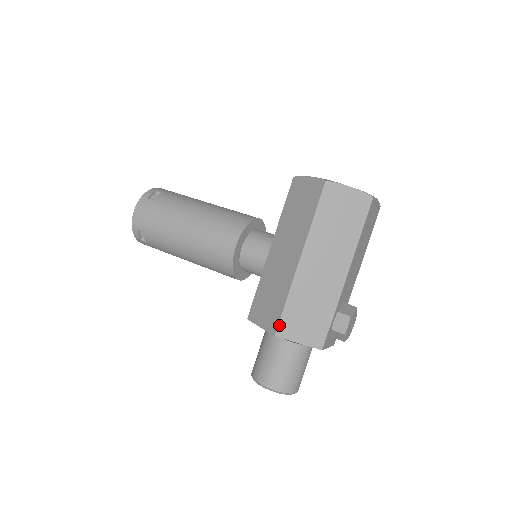
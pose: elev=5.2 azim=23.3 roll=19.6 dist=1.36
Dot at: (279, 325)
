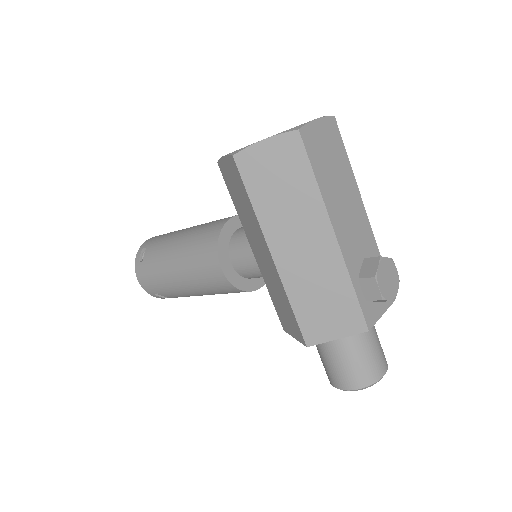
Dot at: (303, 334)
